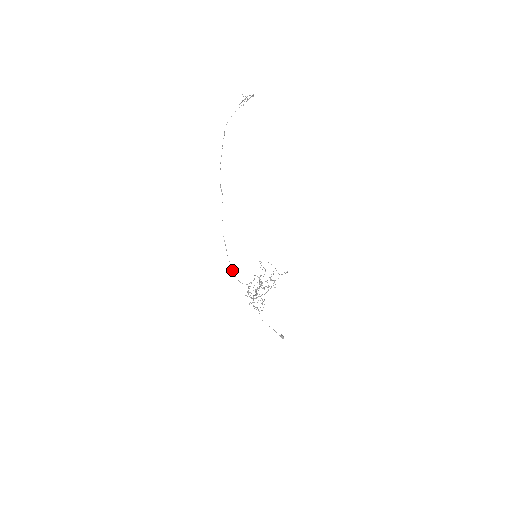
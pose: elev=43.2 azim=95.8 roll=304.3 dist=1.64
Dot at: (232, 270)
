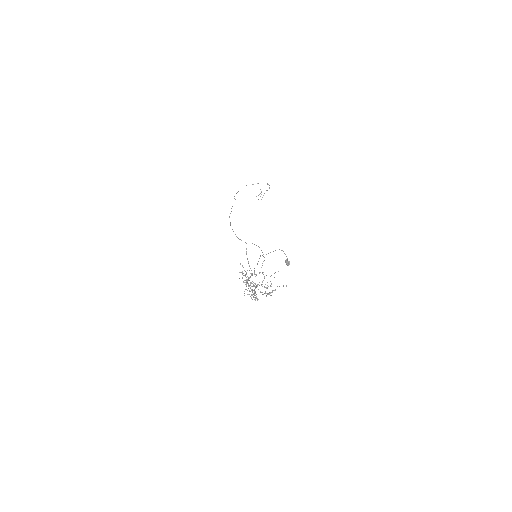
Dot at: occluded
